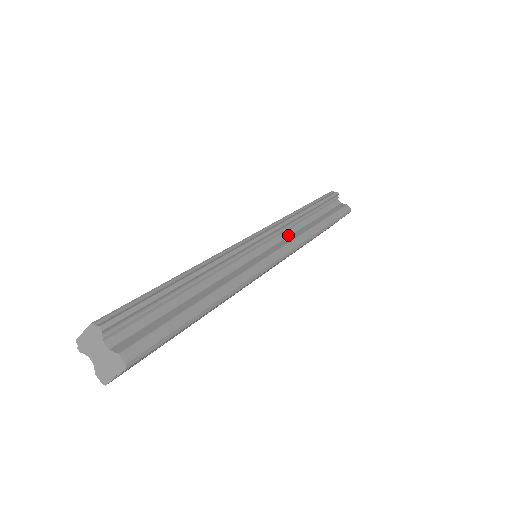
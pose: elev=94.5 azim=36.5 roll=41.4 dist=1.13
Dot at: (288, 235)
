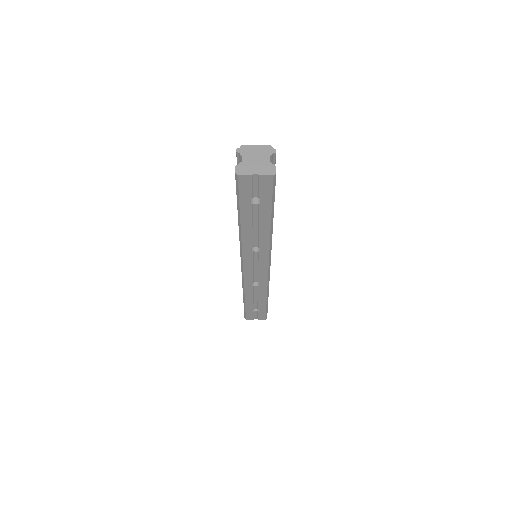
Dot at: occluded
